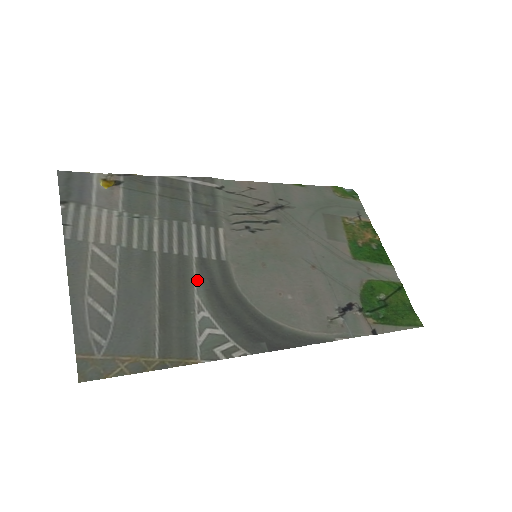
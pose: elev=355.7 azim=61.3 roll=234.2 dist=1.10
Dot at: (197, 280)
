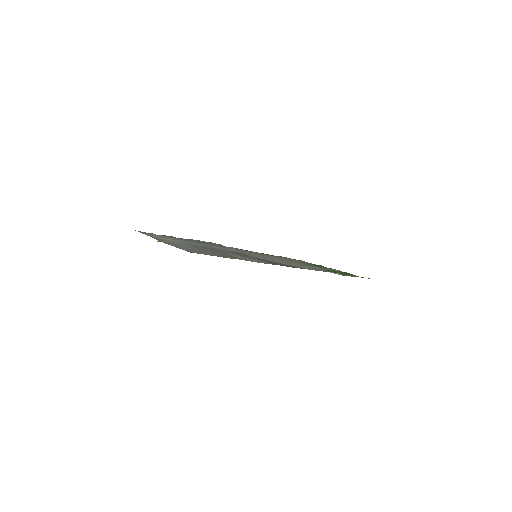
Dot at: (229, 252)
